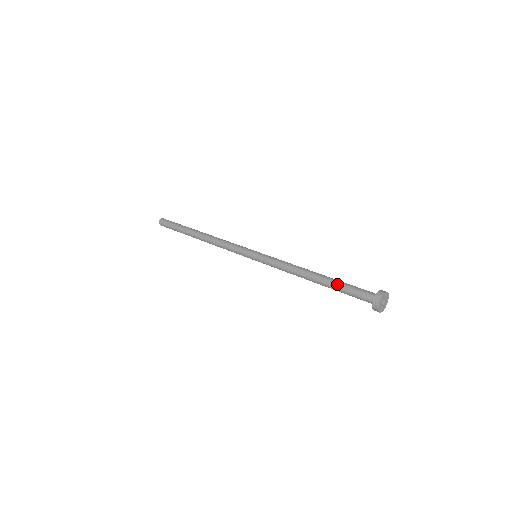
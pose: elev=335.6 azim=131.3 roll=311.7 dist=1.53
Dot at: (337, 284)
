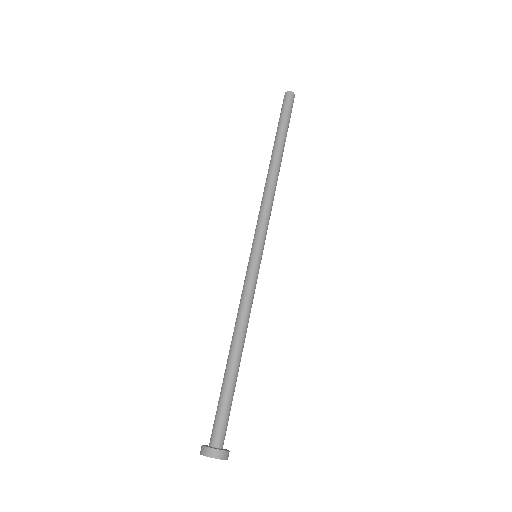
Dot at: (222, 387)
